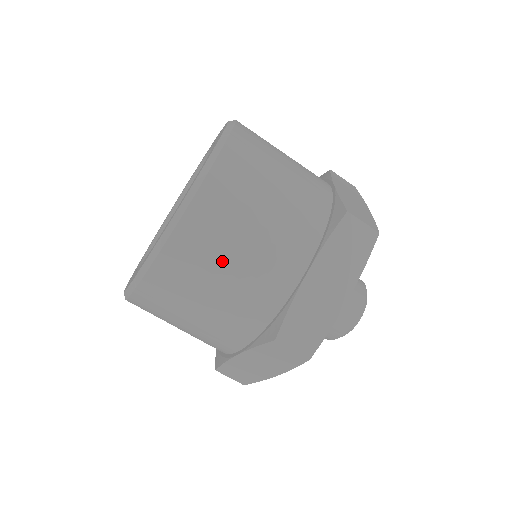
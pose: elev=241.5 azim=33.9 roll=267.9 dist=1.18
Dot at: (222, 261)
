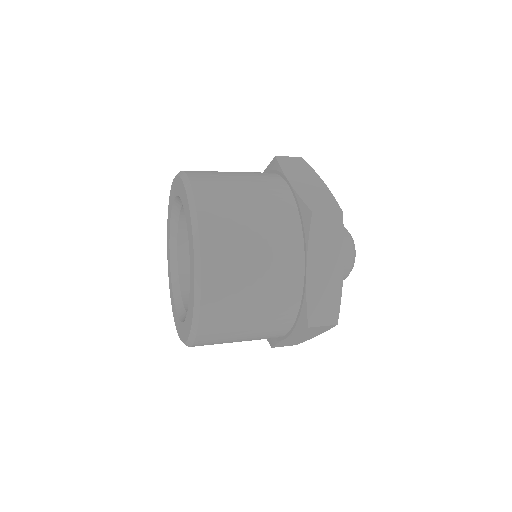
Dot at: (238, 201)
